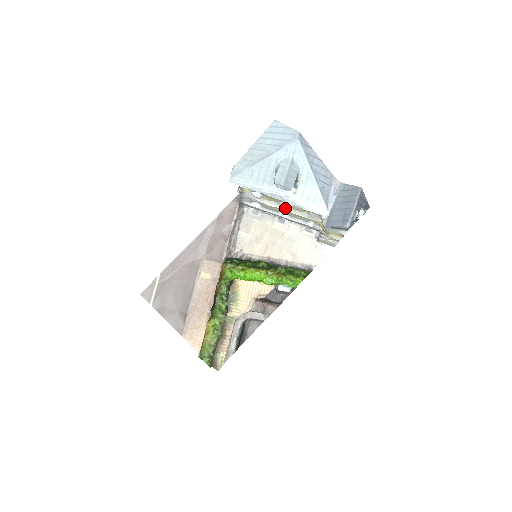
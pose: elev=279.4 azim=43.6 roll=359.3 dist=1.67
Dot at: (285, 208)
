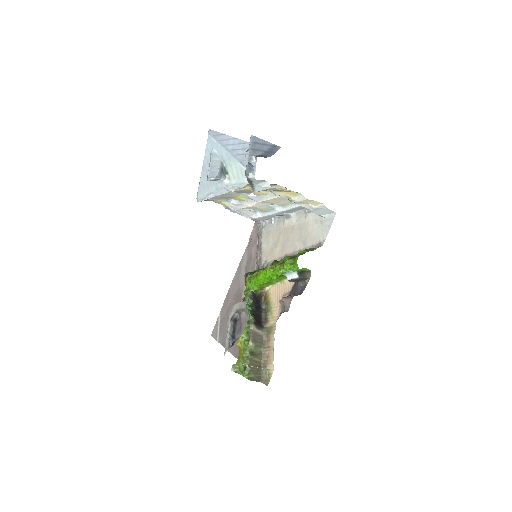
Dot at: (259, 200)
